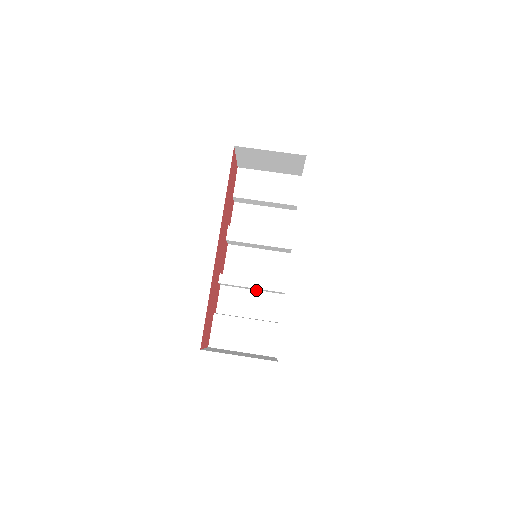
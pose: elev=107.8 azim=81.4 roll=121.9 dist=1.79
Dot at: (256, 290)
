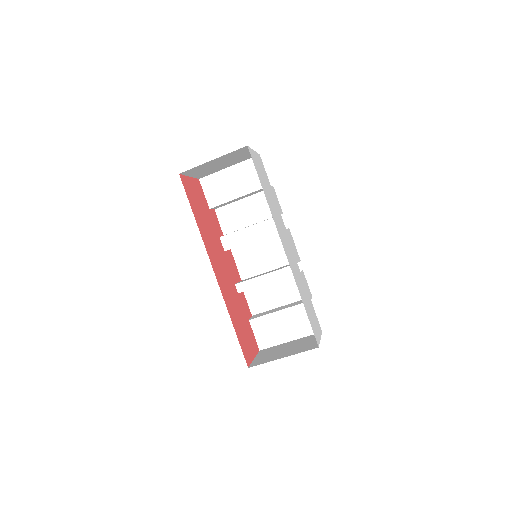
Dot at: occluded
